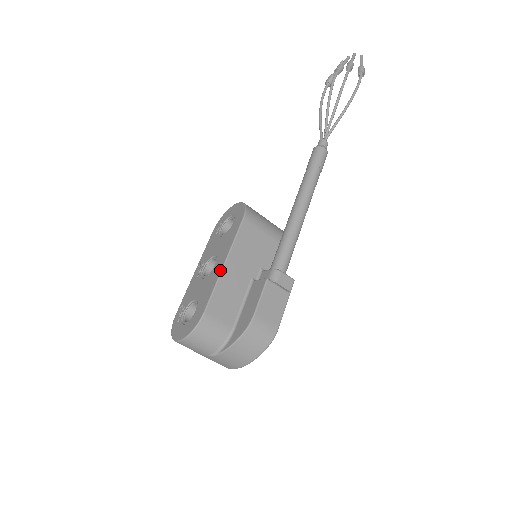
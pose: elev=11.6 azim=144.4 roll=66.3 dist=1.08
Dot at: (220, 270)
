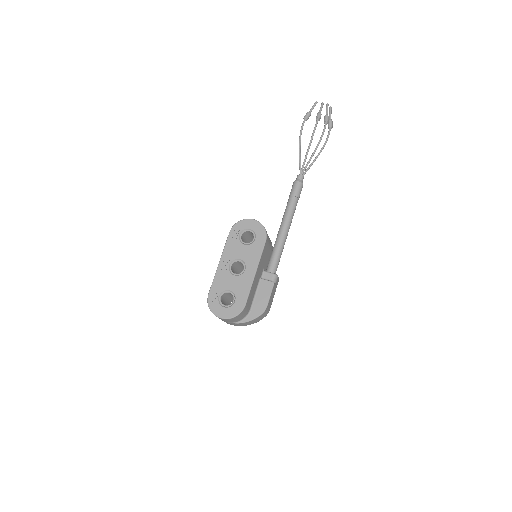
Dot at: (253, 277)
